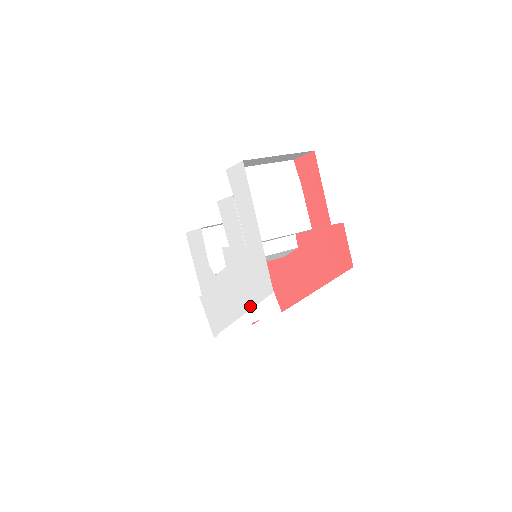
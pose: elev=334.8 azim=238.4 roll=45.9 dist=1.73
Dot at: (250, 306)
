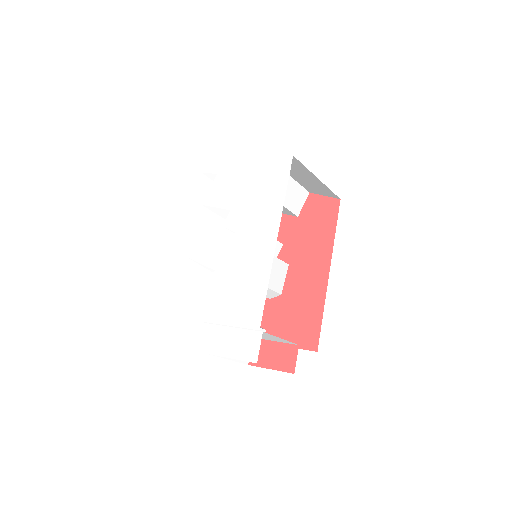
Dot at: (280, 208)
